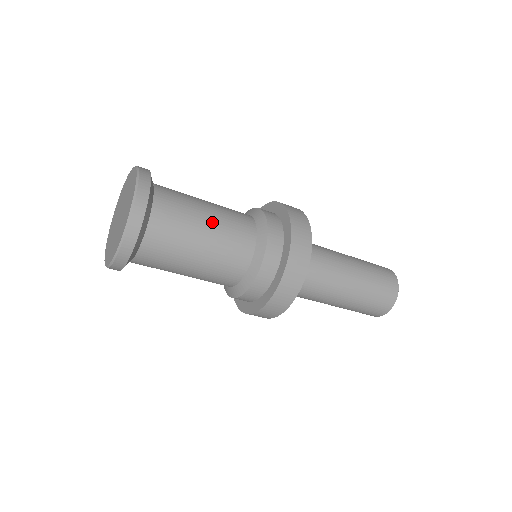
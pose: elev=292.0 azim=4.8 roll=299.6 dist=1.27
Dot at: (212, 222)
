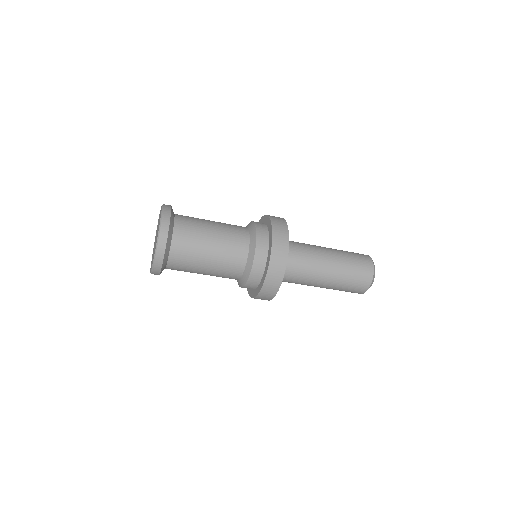
Dot at: (213, 253)
